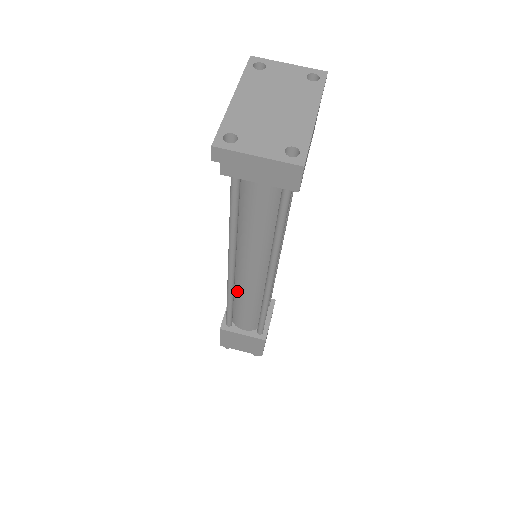
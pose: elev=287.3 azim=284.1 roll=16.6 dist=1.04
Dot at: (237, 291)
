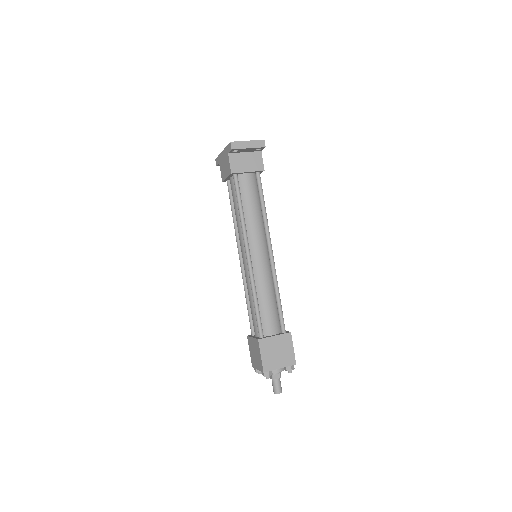
Dot at: (257, 284)
